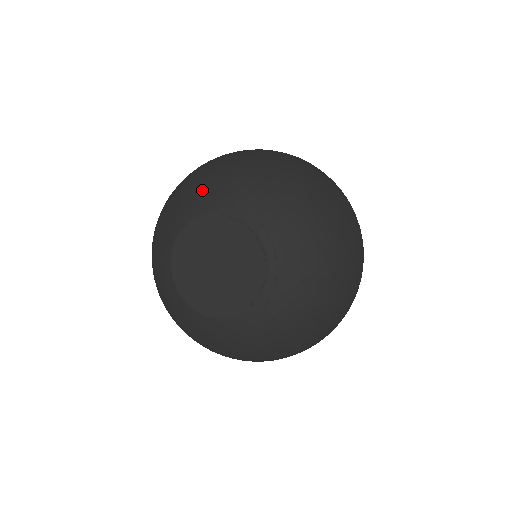
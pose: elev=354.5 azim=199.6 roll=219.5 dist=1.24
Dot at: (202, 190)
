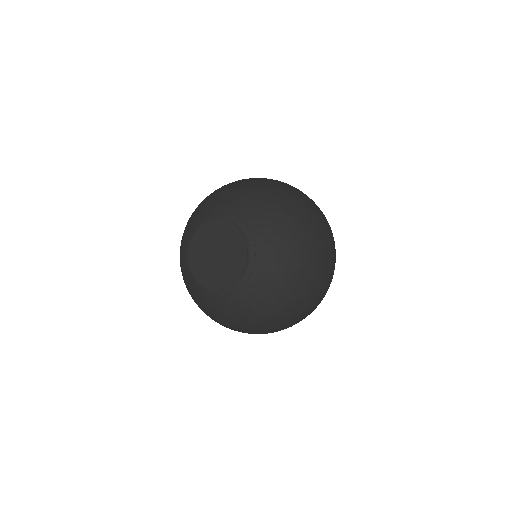
Dot at: (233, 201)
